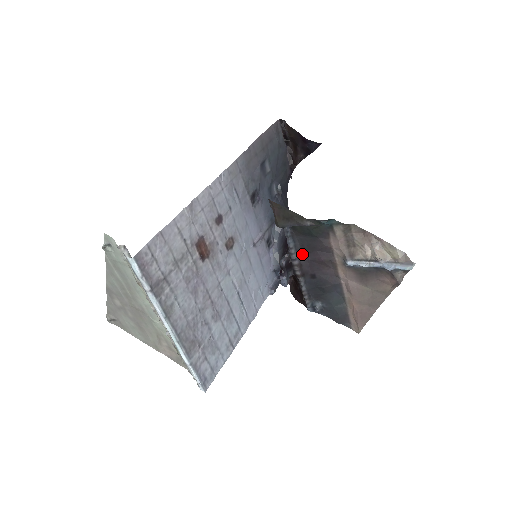
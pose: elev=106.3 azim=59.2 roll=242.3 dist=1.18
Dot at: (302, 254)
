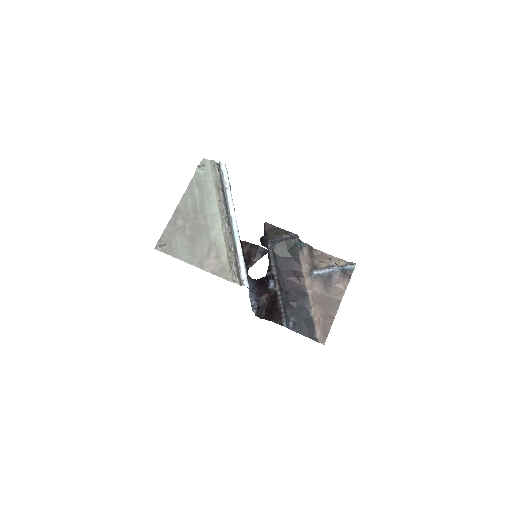
Dot at: (280, 274)
